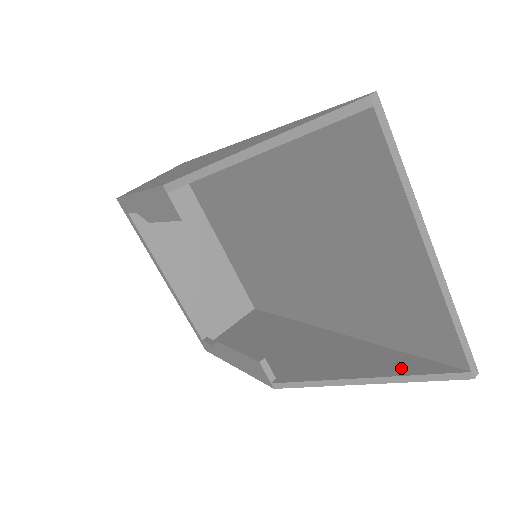
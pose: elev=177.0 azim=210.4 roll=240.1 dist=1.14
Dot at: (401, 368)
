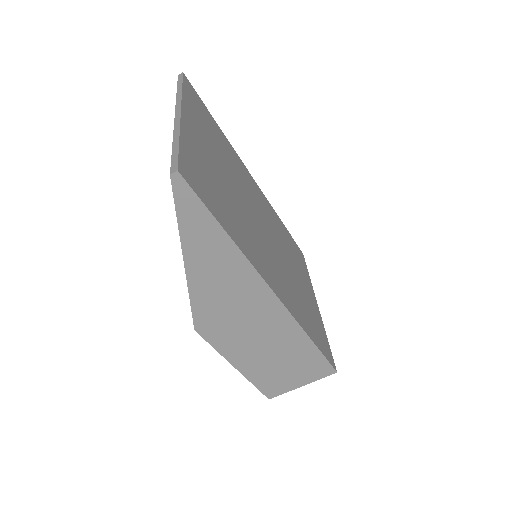
Dot at: occluded
